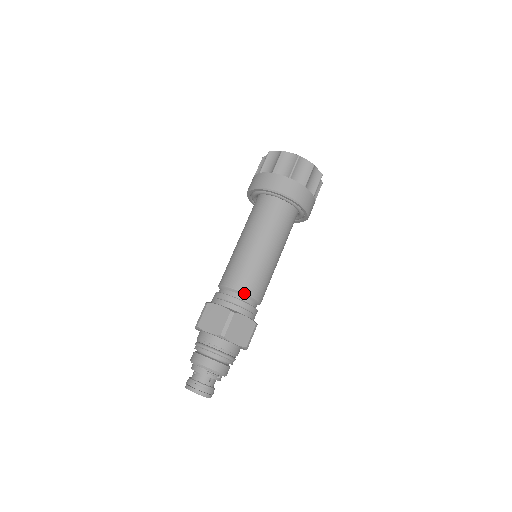
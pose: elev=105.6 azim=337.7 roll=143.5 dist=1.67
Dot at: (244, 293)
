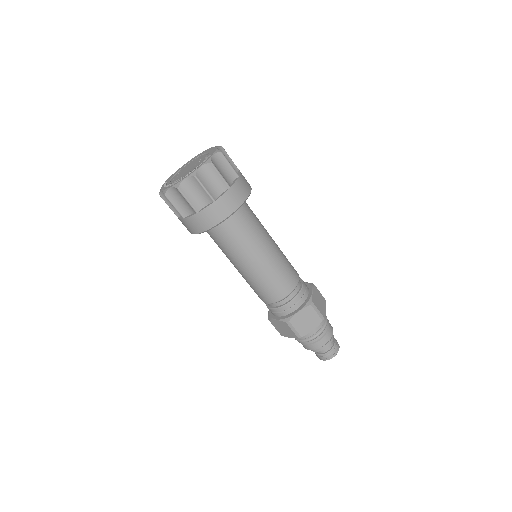
Dot at: (297, 286)
